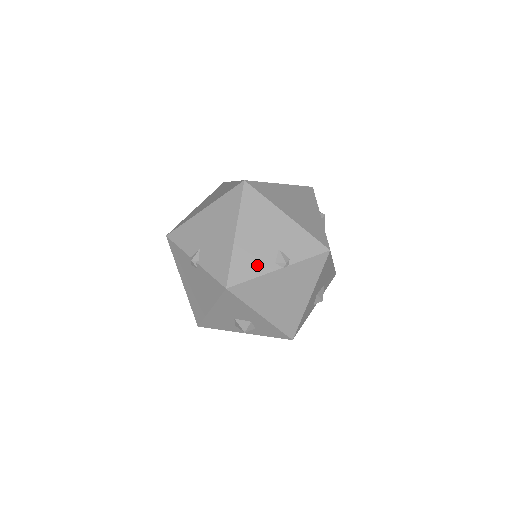
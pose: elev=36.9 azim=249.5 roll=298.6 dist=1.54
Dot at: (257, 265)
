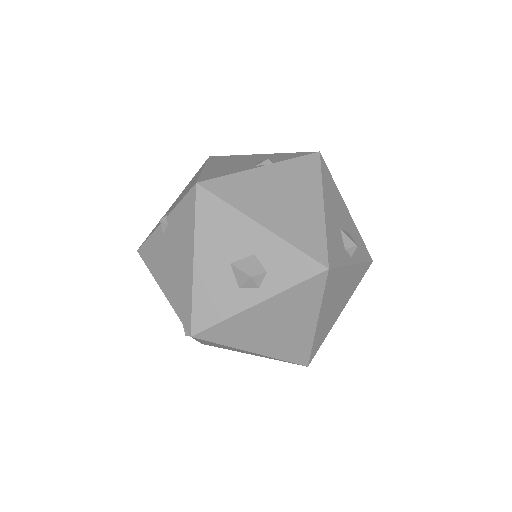
Dot at: (233, 170)
